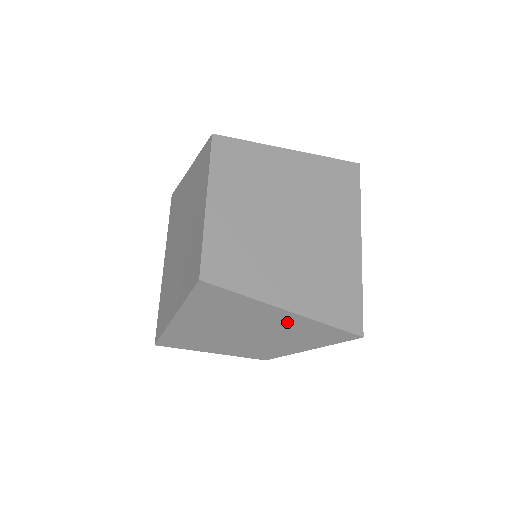
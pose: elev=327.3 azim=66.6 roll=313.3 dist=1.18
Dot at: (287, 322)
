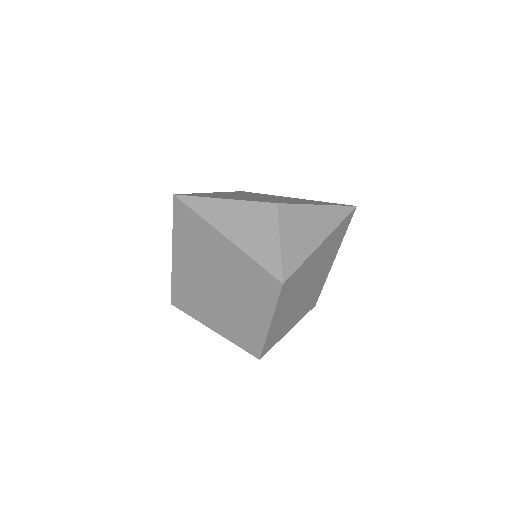
Dot at: occluded
